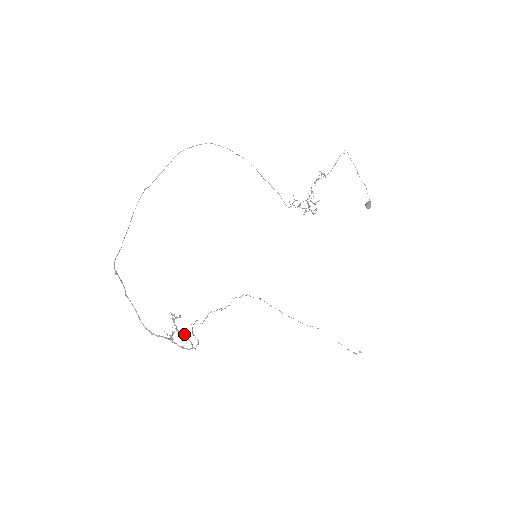
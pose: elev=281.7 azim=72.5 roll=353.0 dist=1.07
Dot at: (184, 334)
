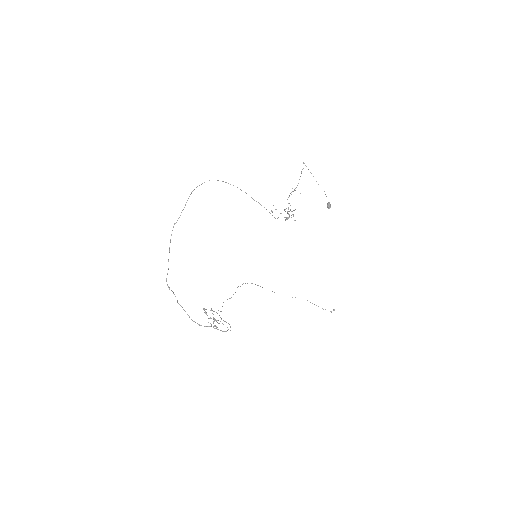
Dot at: (220, 321)
